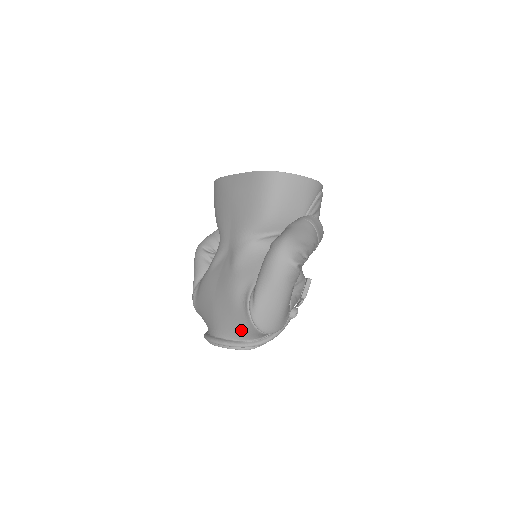
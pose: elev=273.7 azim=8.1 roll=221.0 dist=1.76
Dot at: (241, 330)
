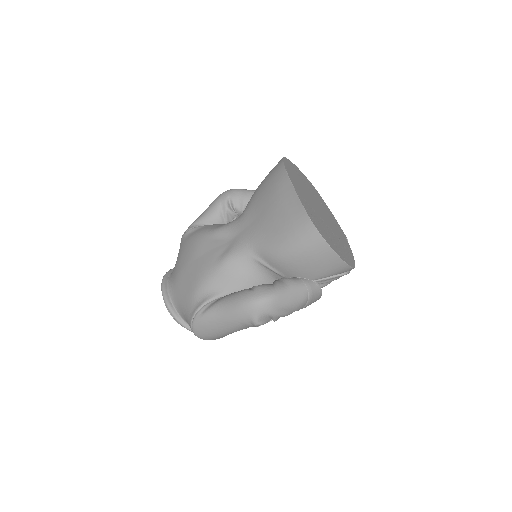
Dot at: (184, 312)
